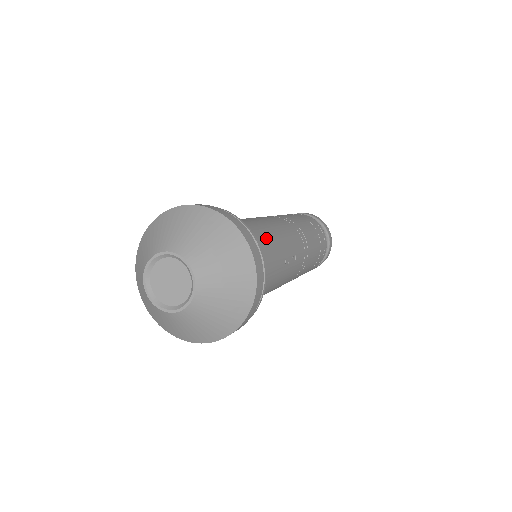
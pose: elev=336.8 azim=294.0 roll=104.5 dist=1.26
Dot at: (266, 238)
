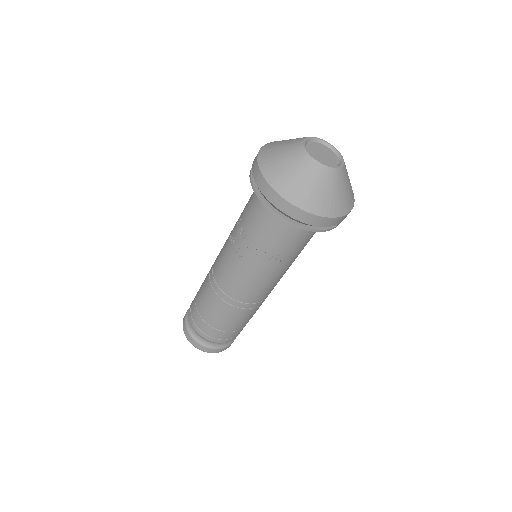
Dot at: occluded
